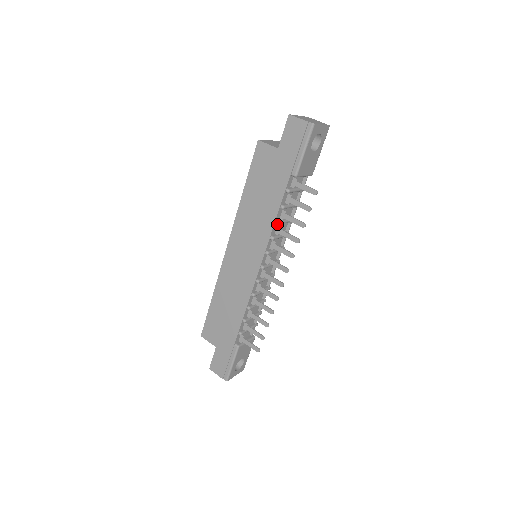
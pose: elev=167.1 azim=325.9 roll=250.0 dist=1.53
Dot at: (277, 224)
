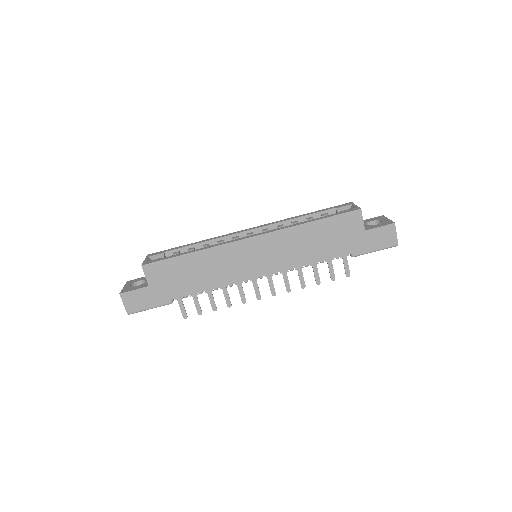
Dot at: (307, 266)
